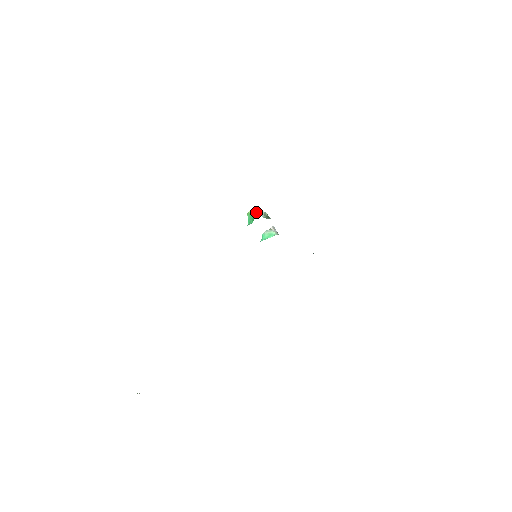
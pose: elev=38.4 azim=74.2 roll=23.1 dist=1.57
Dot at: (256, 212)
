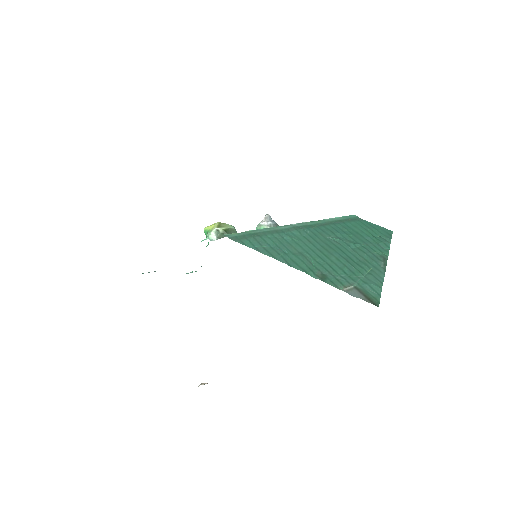
Dot at: (207, 231)
